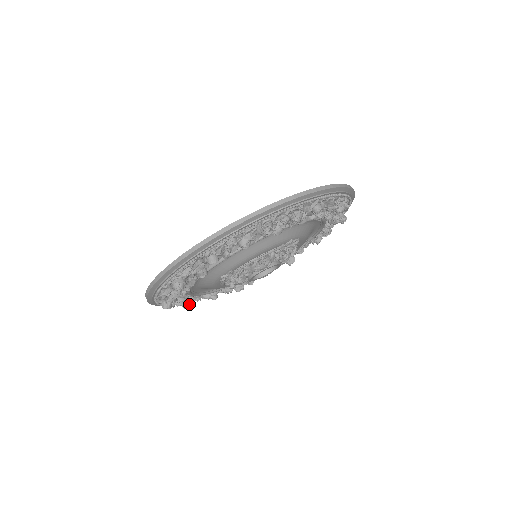
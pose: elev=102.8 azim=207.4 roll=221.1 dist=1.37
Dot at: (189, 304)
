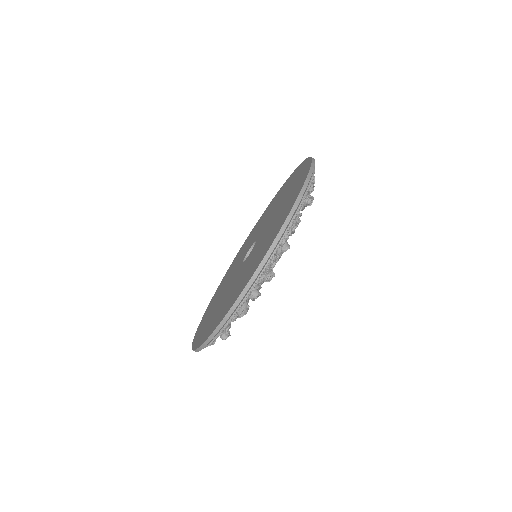
Dot at: occluded
